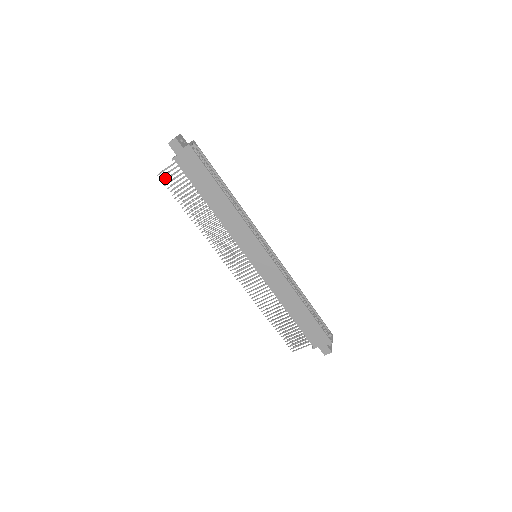
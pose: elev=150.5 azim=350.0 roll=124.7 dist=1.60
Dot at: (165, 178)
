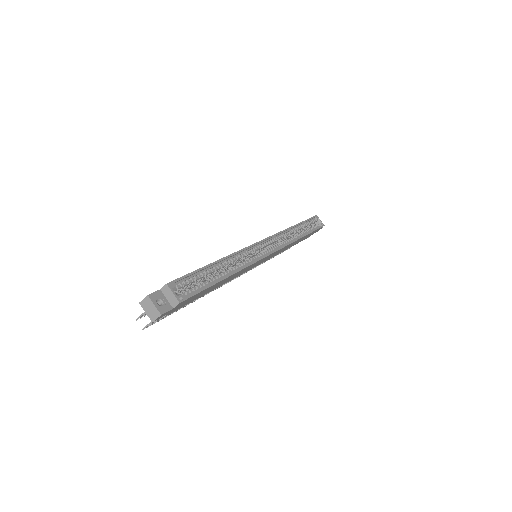
Dot at: (143, 315)
